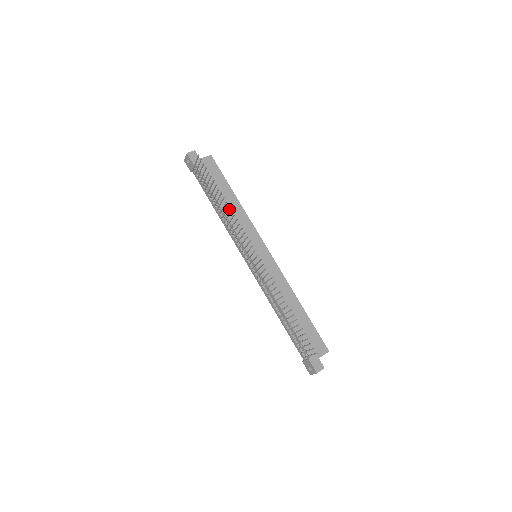
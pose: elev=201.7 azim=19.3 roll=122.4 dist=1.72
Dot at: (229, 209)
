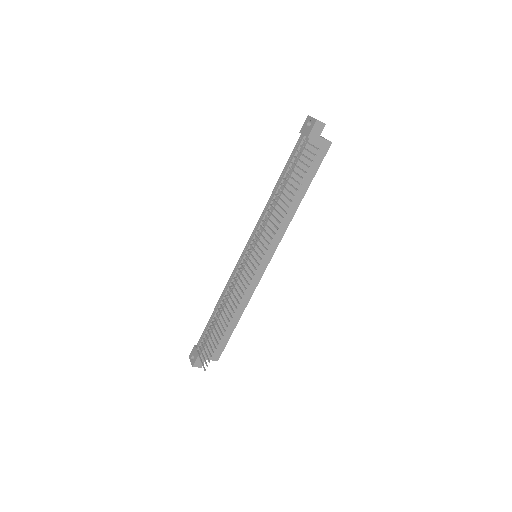
Dot at: (284, 204)
